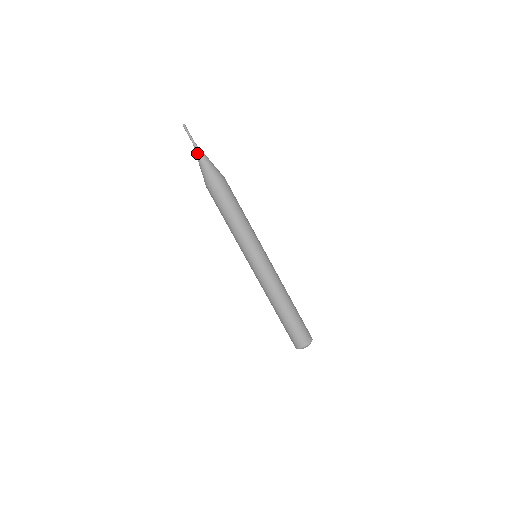
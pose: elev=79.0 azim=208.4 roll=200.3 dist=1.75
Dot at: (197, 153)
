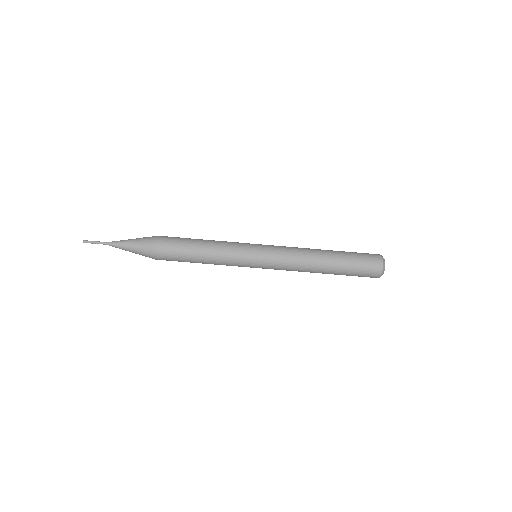
Dot at: (118, 245)
